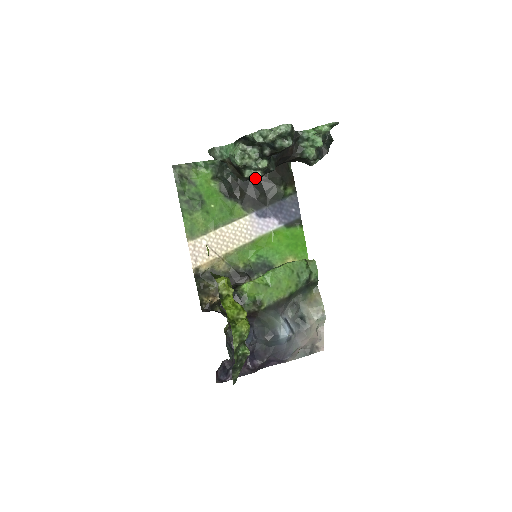
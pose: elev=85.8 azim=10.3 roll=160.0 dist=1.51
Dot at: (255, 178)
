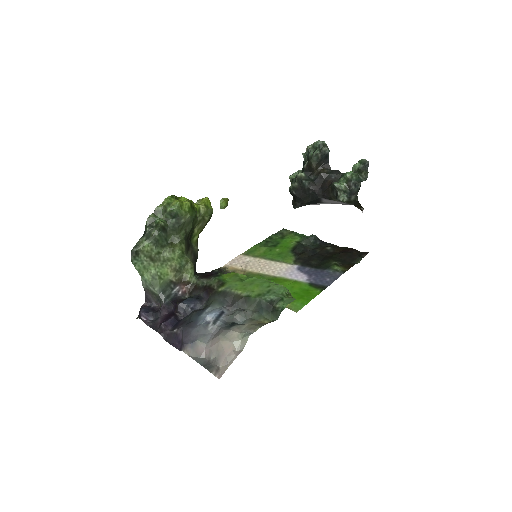
Dot at: (292, 187)
